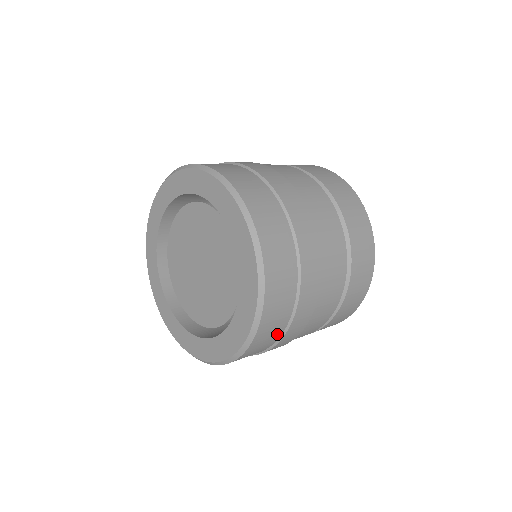
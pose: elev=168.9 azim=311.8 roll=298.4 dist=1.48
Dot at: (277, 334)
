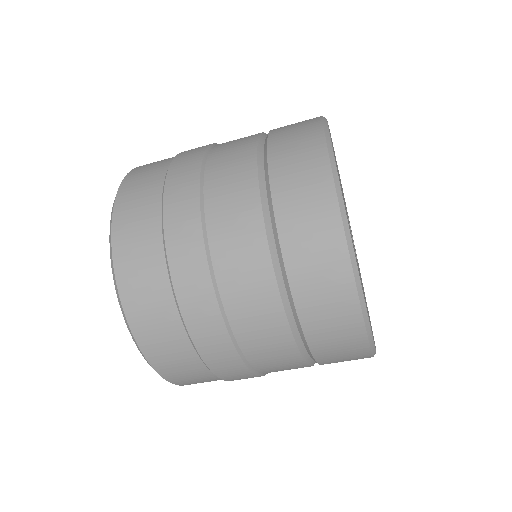
Dot at: (165, 163)
